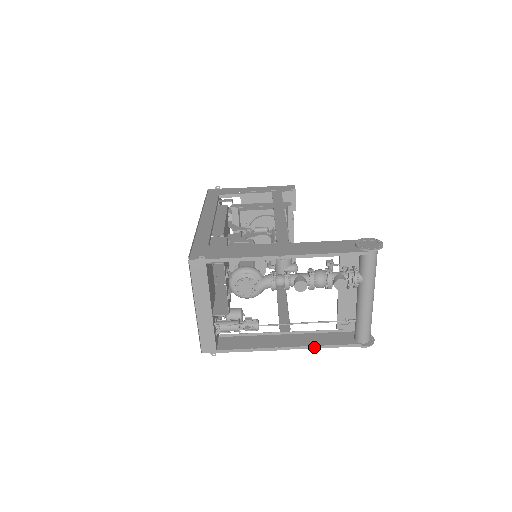
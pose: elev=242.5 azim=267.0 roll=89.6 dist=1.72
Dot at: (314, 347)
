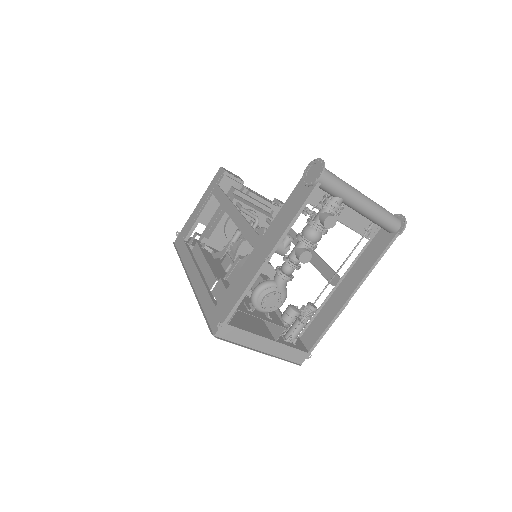
Dot at: (368, 274)
